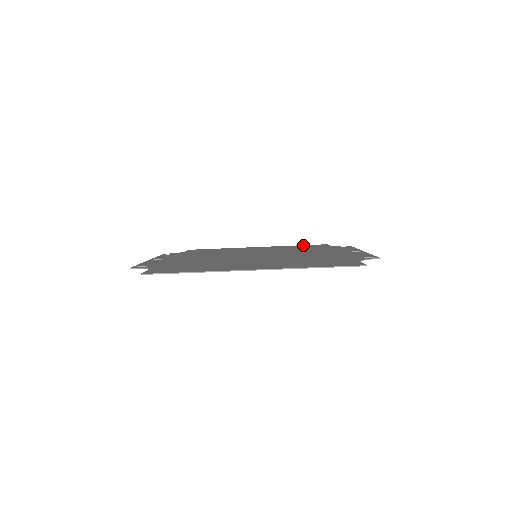
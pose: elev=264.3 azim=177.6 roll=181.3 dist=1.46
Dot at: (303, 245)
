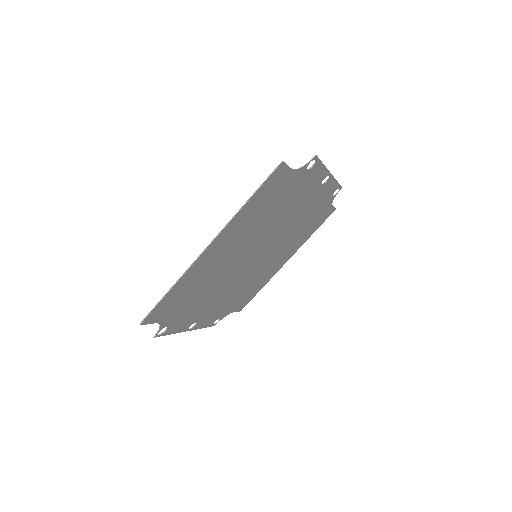
Dot at: (317, 227)
